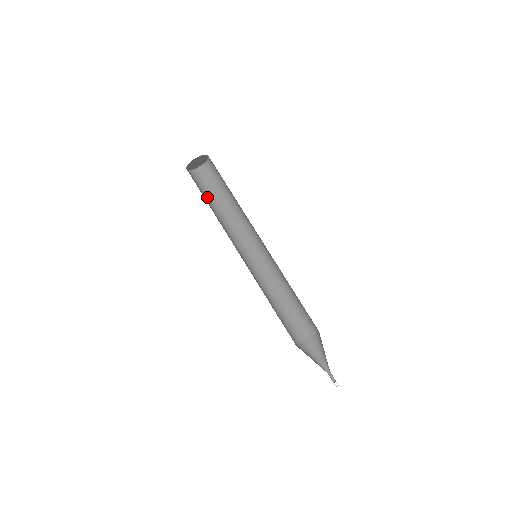
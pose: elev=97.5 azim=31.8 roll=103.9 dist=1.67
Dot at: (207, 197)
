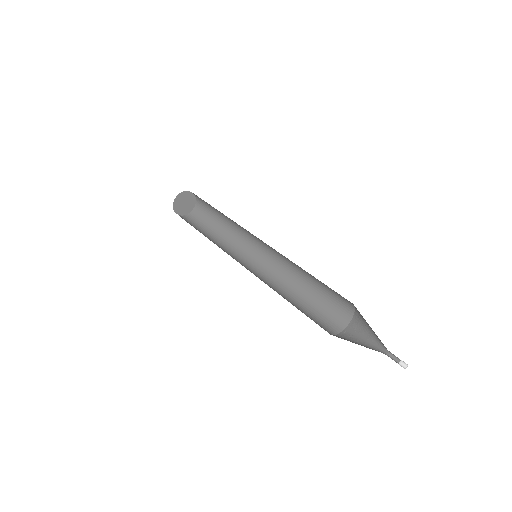
Dot at: (197, 229)
